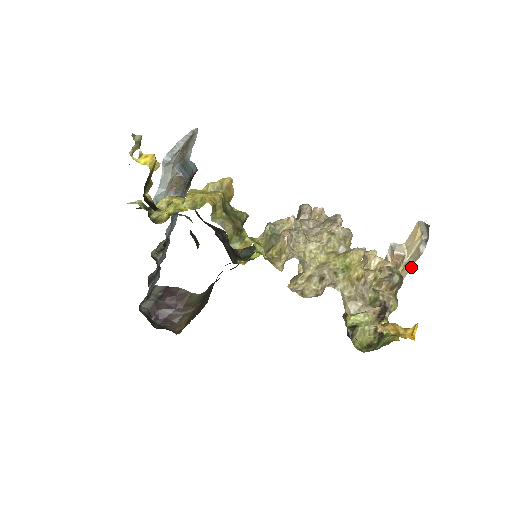
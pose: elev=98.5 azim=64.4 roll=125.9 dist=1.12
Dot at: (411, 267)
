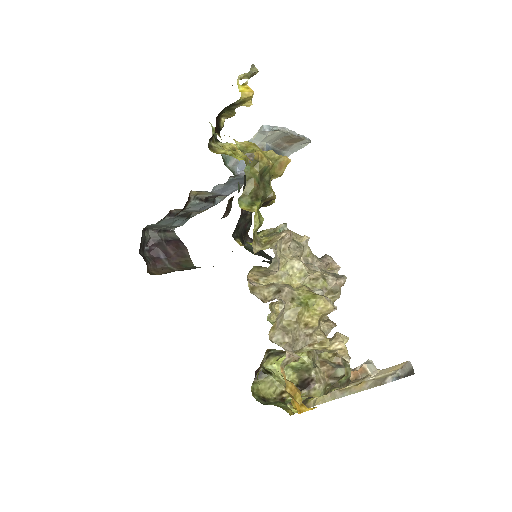
Dot at: (366, 389)
